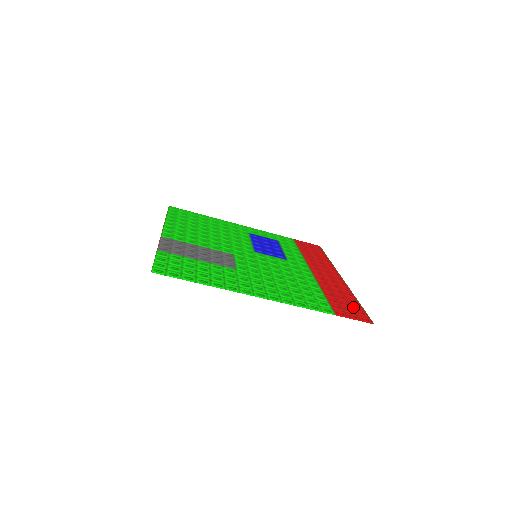
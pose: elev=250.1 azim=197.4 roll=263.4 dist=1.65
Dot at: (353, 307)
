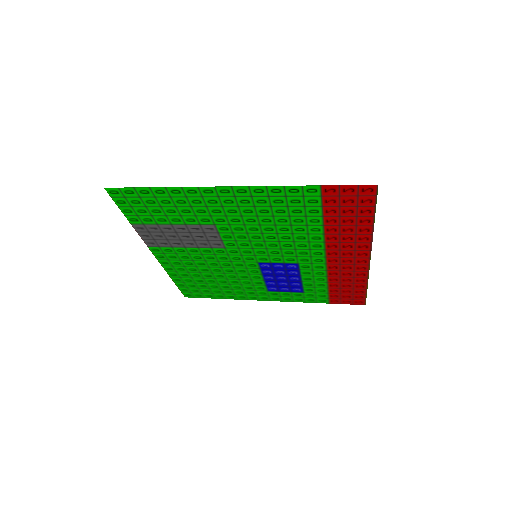
Dot at: (358, 208)
